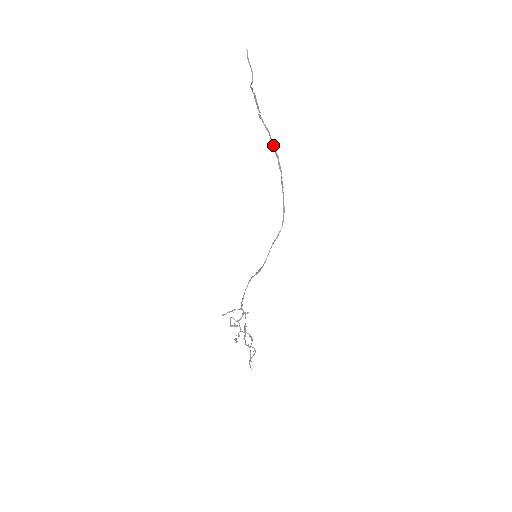
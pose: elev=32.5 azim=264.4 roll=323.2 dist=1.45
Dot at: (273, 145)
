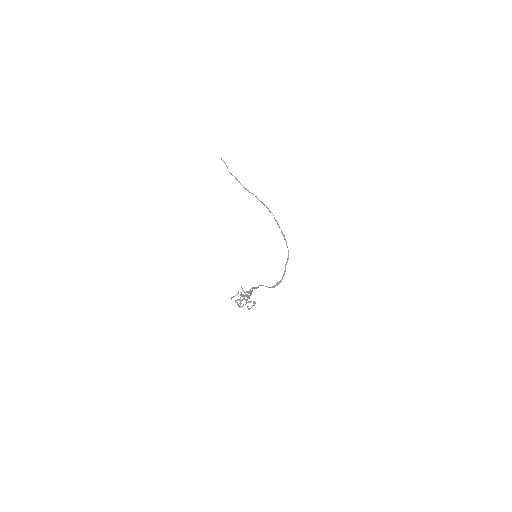
Dot at: (259, 200)
